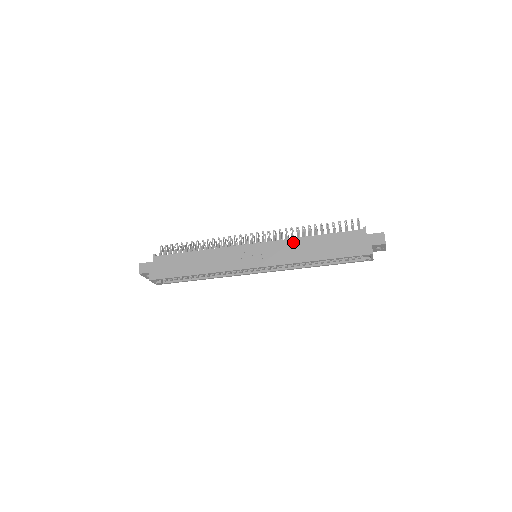
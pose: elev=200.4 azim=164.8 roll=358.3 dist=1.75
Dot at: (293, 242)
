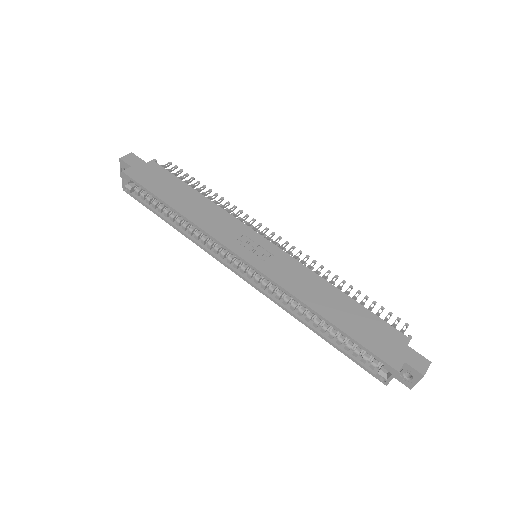
Dot at: (313, 276)
